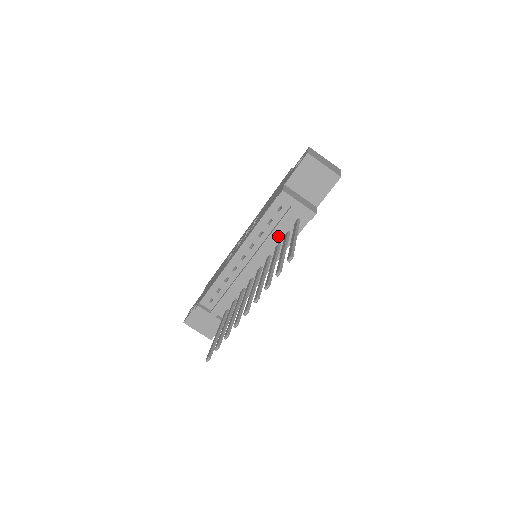
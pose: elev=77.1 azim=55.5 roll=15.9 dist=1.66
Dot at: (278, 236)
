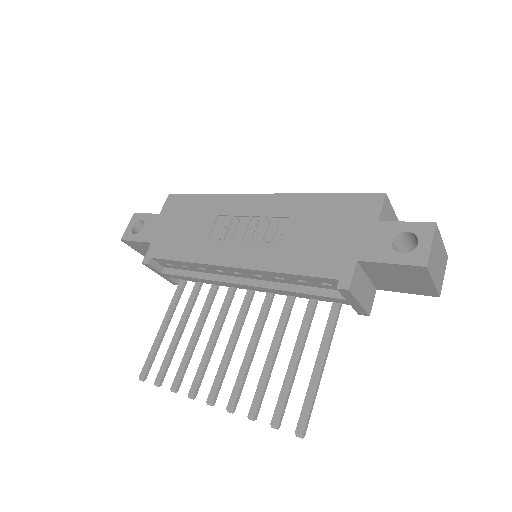
Dot at: occluded
